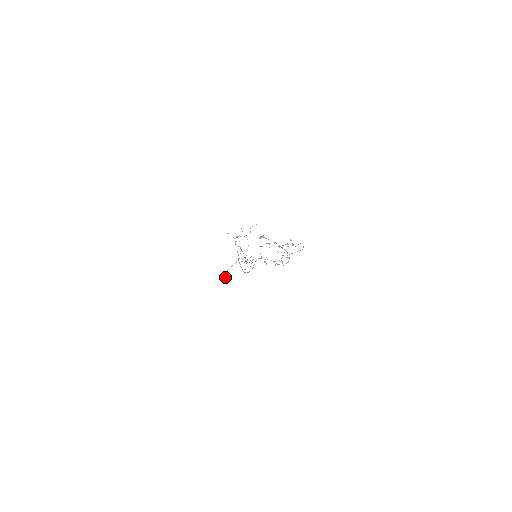
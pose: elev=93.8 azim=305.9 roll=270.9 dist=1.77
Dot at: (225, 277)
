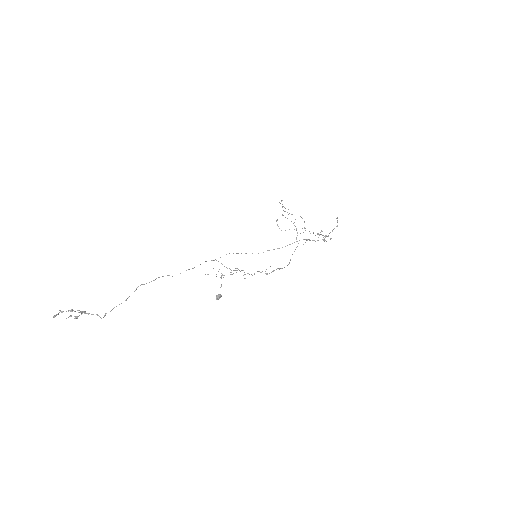
Dot at: (218, 298)
